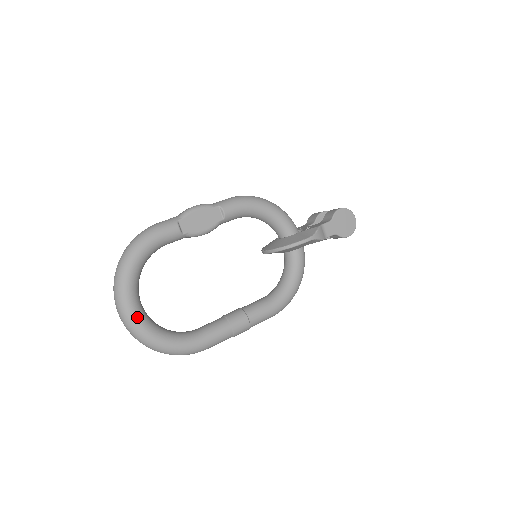
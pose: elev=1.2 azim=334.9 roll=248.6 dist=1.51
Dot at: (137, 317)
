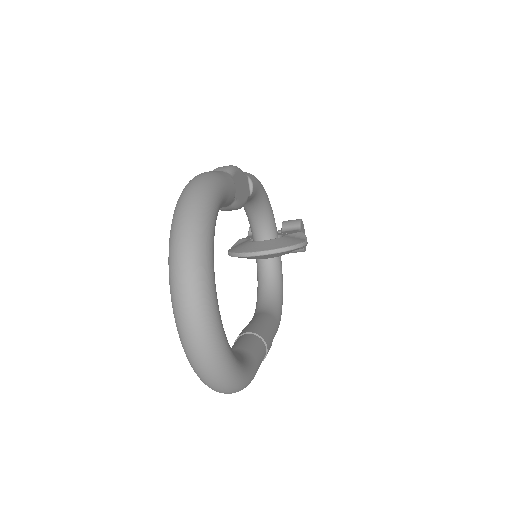
Dot at: (220, 318)
